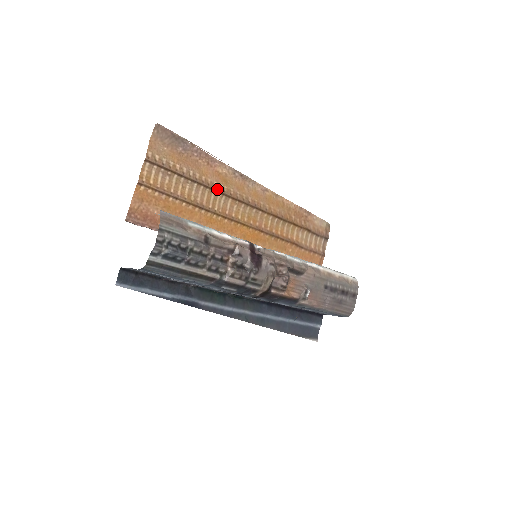
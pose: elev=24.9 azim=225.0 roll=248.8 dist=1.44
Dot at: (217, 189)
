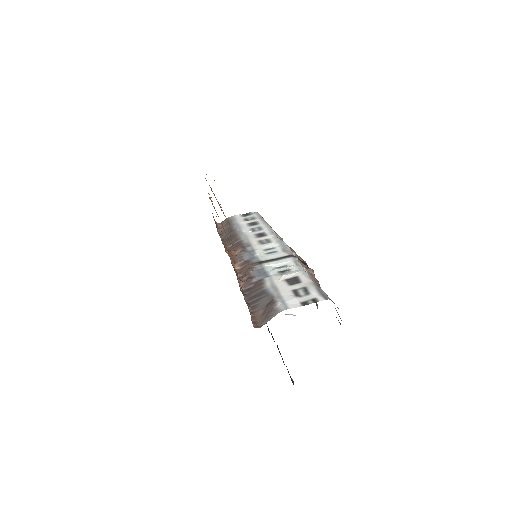
Dot at: occluded
